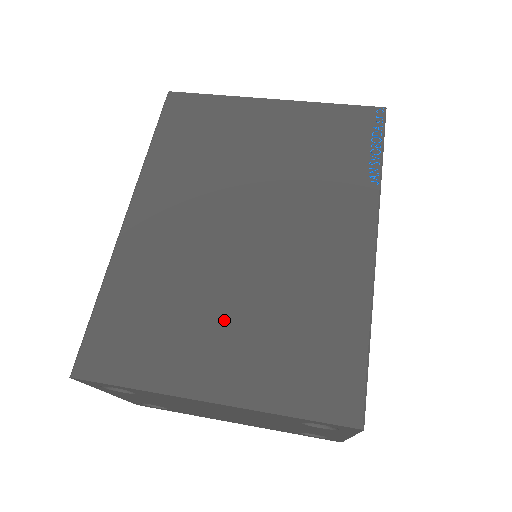
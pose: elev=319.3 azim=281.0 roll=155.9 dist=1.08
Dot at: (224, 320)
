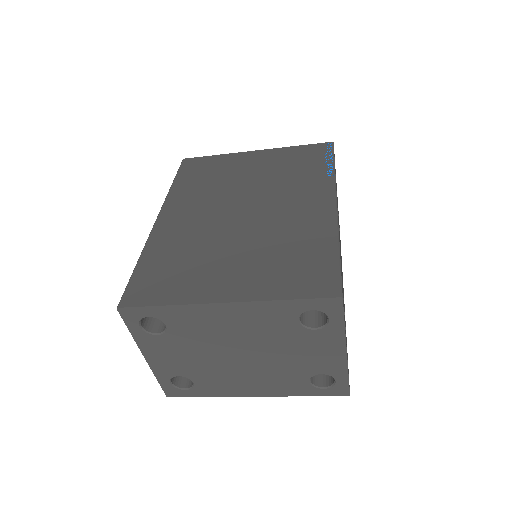
Dot at: (231, 259)
